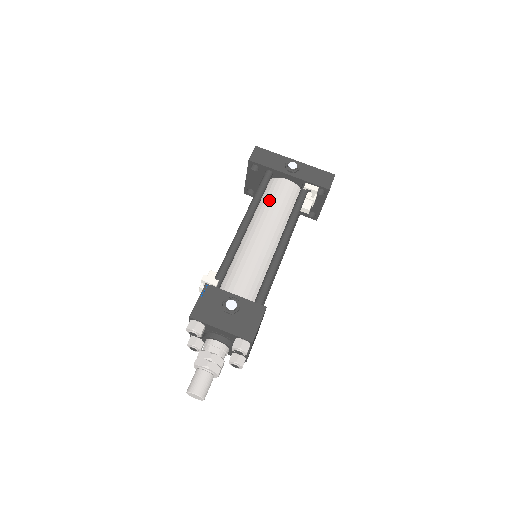
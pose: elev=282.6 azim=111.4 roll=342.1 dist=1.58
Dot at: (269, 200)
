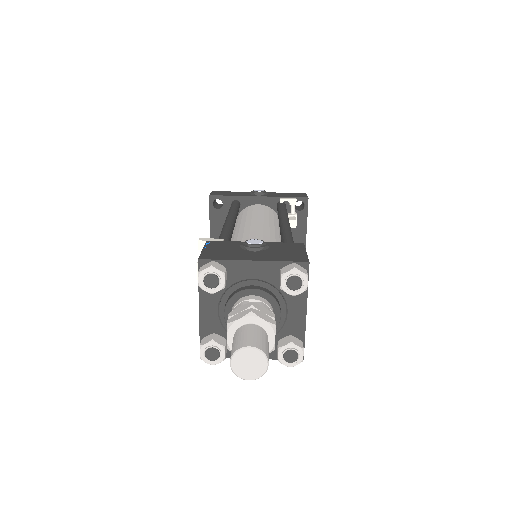
Dot at: (247, 214)
